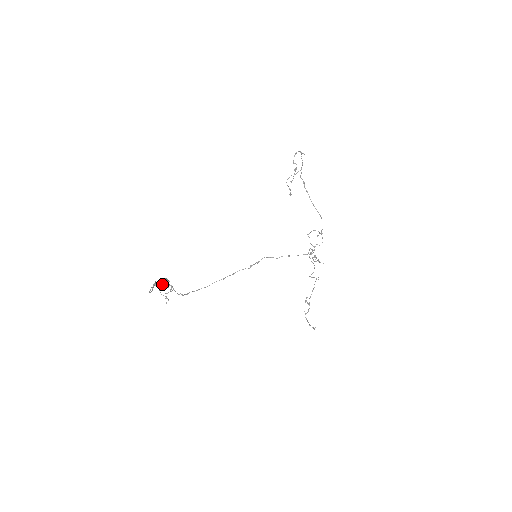
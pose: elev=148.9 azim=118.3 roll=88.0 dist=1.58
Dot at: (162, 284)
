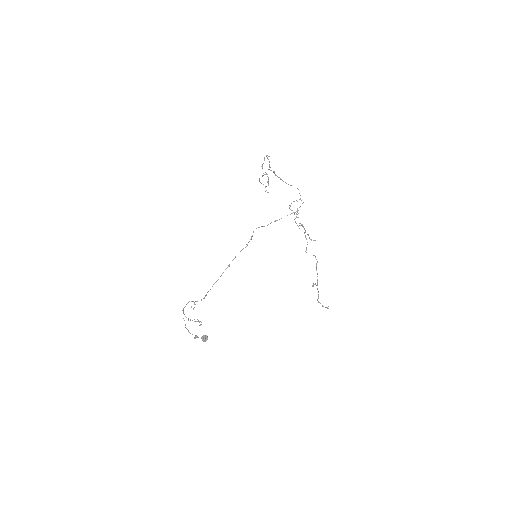
Dot at: occluded
